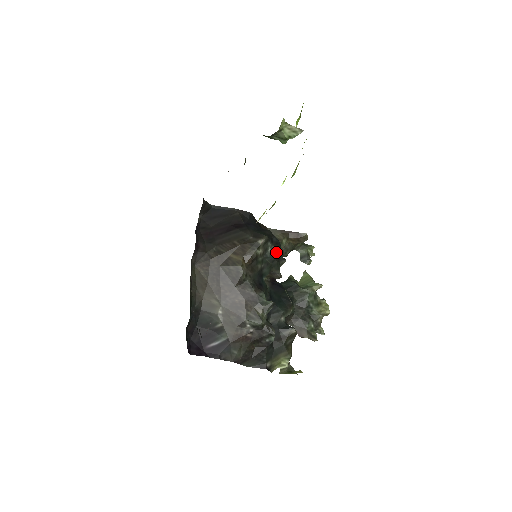
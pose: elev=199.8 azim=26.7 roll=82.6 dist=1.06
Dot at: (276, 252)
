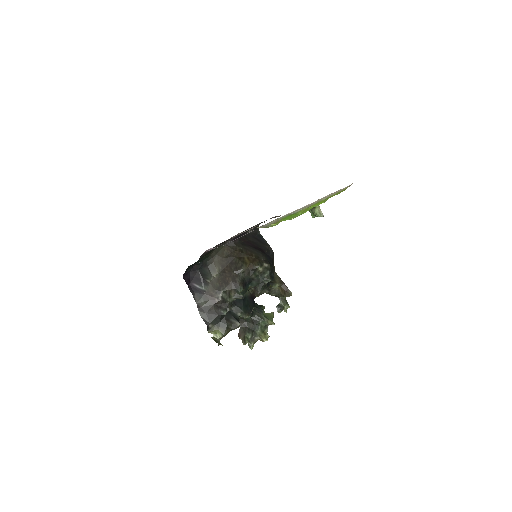
Dot at: (268, 279)
